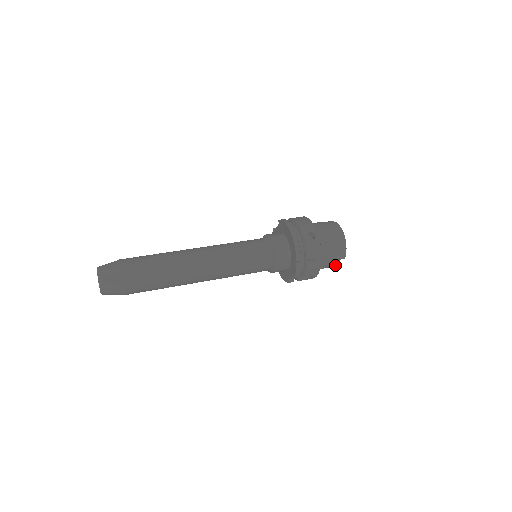
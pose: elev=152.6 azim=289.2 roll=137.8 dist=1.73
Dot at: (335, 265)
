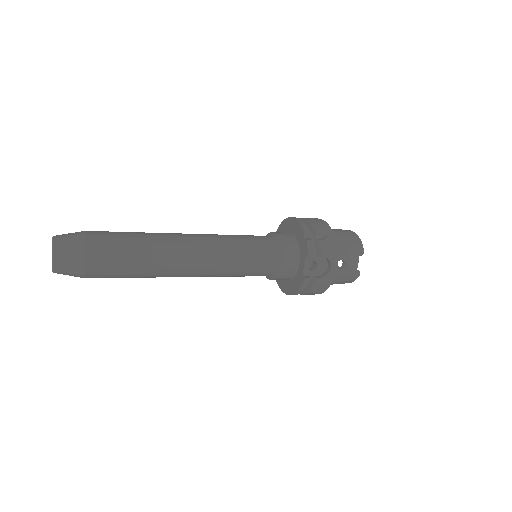
Dot at: (356, 266)
